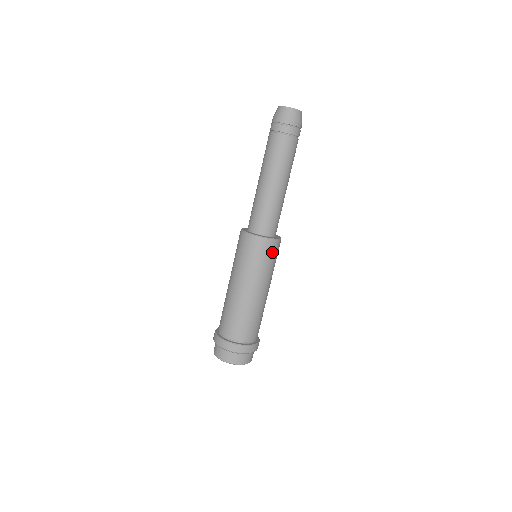
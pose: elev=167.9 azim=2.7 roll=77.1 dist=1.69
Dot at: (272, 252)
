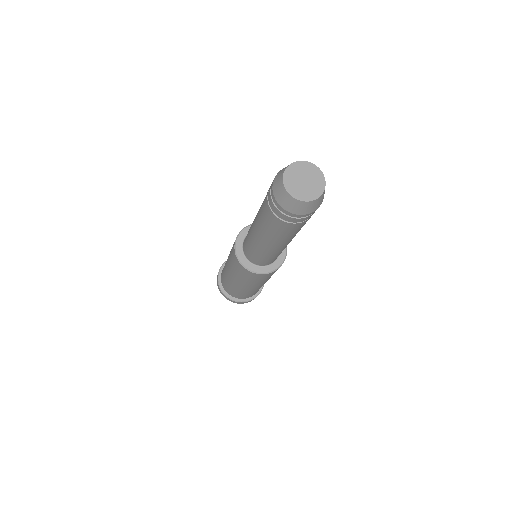
Dot at: (251, 276)
